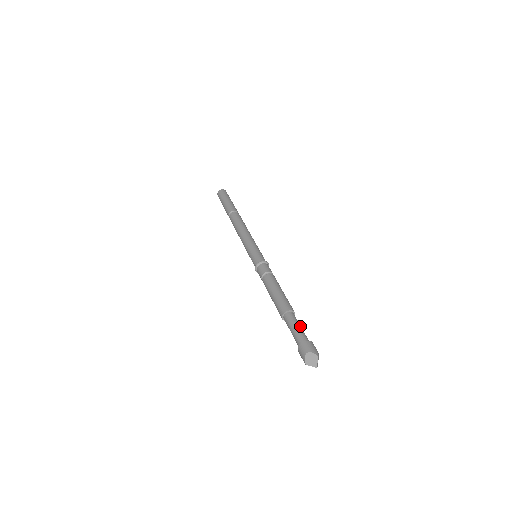
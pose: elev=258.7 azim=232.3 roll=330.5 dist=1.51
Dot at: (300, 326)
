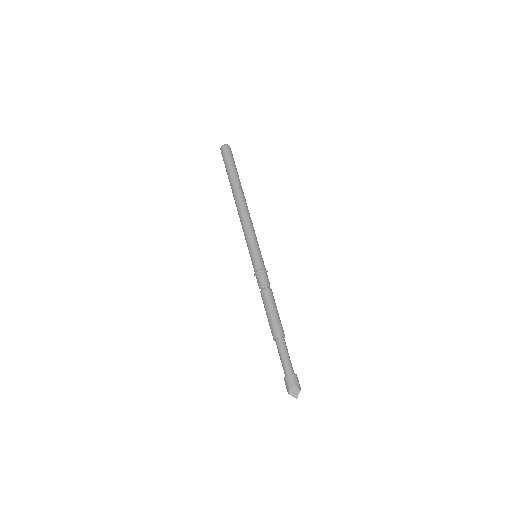
Dot at: occluded
